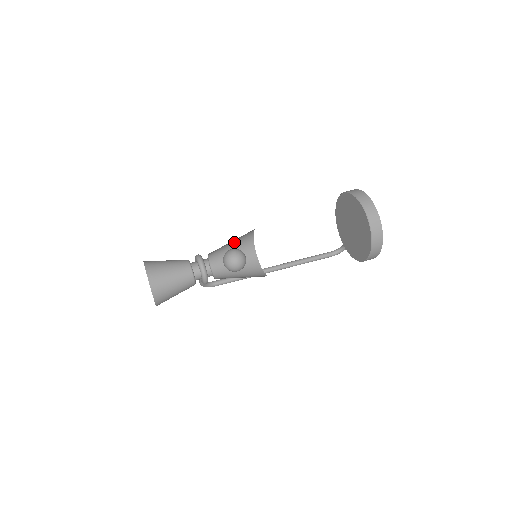
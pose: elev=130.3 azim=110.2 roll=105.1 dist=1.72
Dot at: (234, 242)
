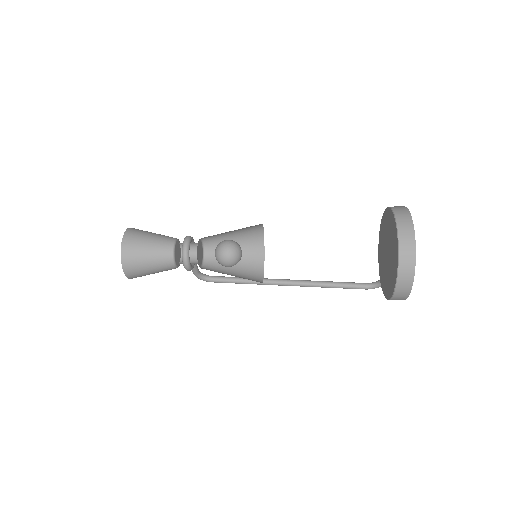
Dot at: (237, 234)
